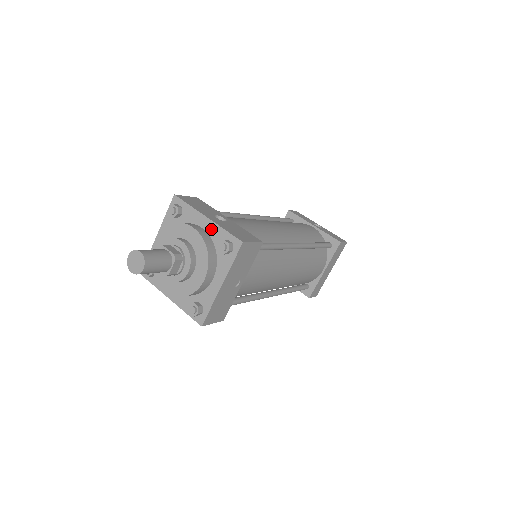
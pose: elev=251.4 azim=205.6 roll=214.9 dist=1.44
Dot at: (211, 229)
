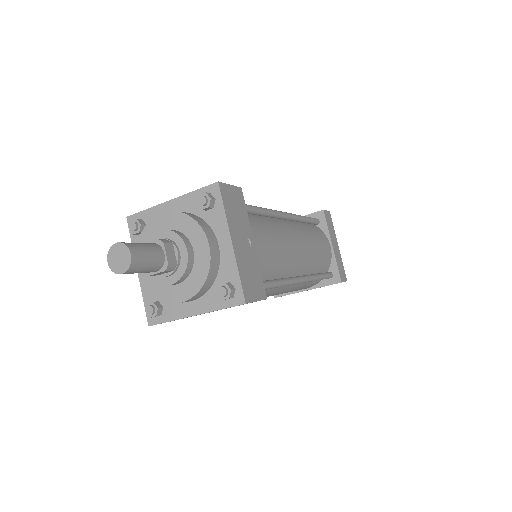
Dot at: (181, 205)
